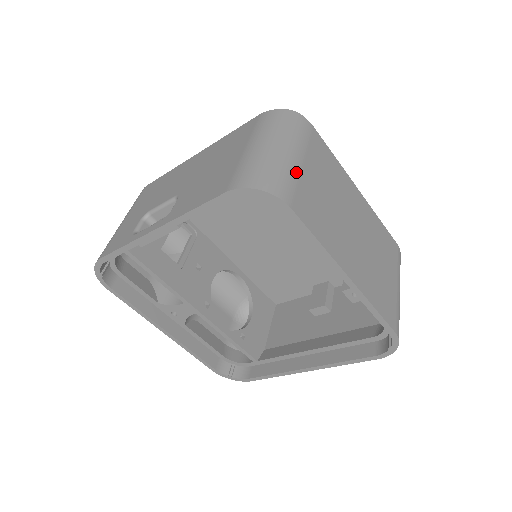
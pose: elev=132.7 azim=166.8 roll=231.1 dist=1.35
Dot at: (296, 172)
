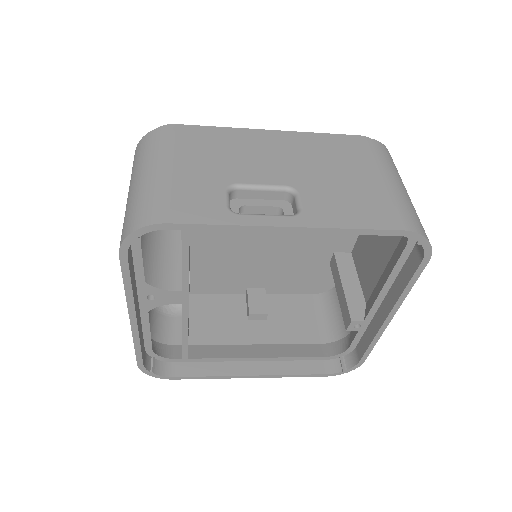
Dot at: occluded
